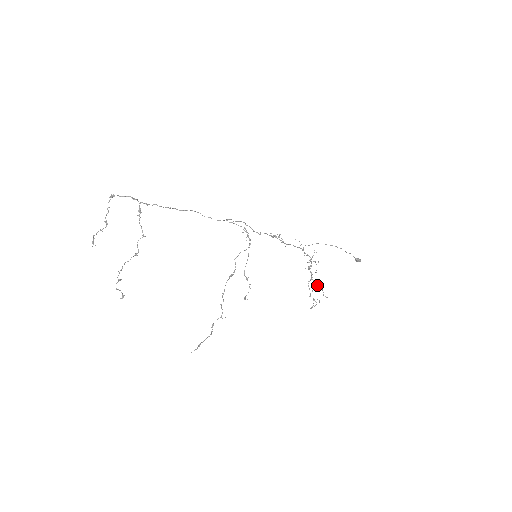
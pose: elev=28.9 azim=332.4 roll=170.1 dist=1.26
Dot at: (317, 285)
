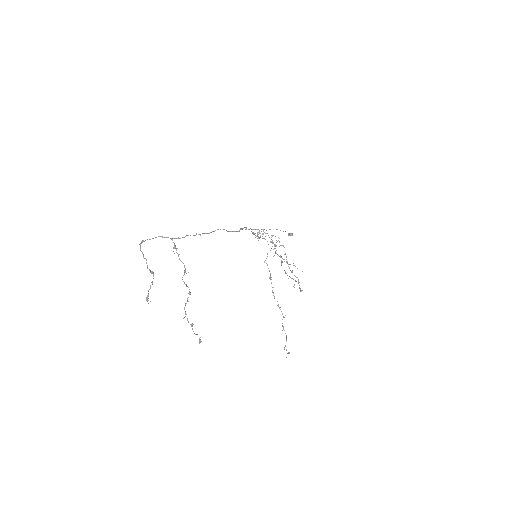
Dot at: occluded
